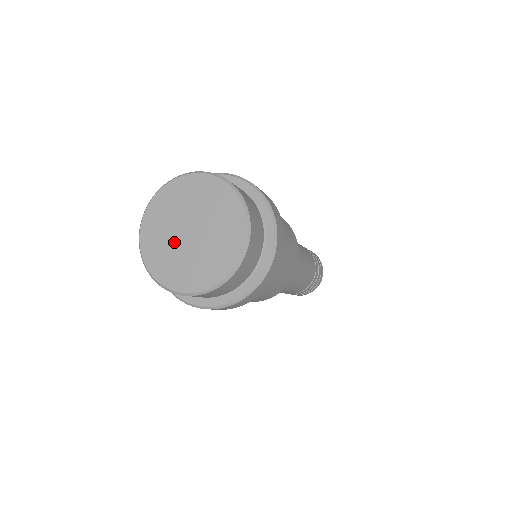
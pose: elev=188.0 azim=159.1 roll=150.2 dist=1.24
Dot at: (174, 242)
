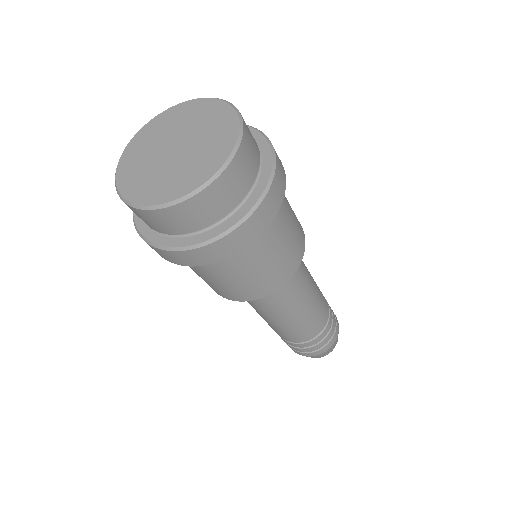
Dot at: (155, 162)
